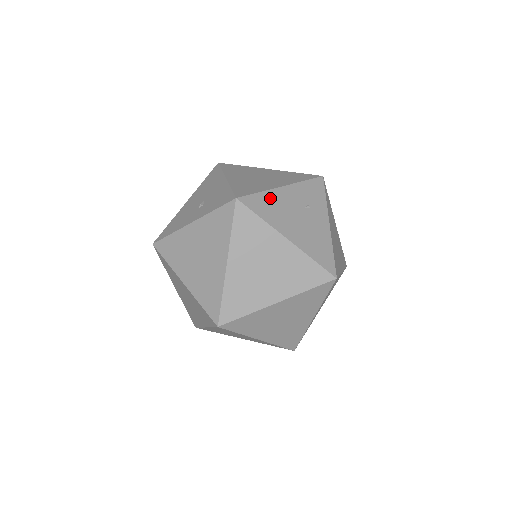
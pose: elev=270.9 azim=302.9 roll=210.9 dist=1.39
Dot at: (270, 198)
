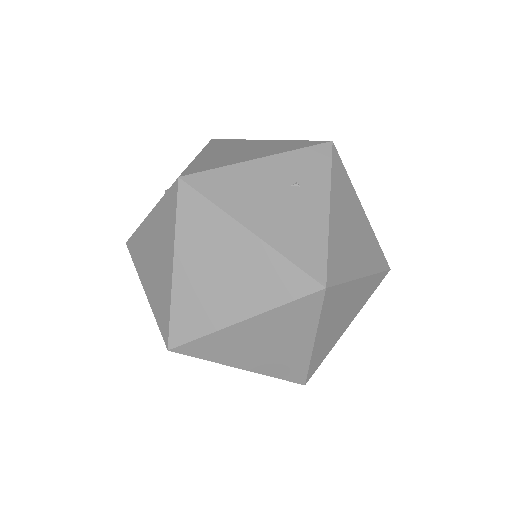
Dot at: (234, 175)
